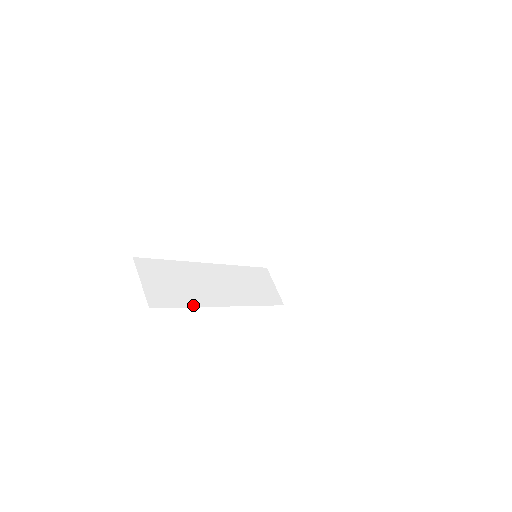
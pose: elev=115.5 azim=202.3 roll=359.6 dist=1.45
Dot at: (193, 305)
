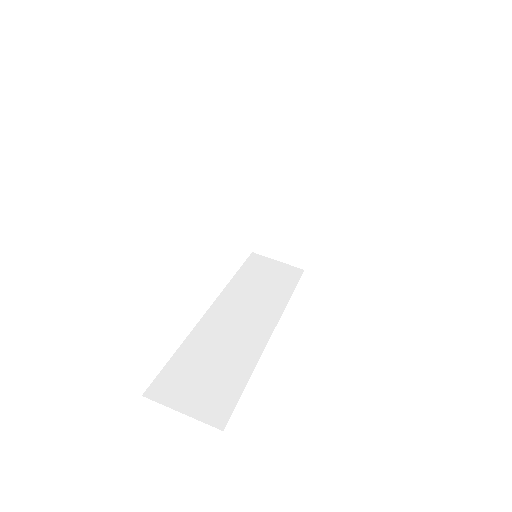
Dot at: (250, 370)
